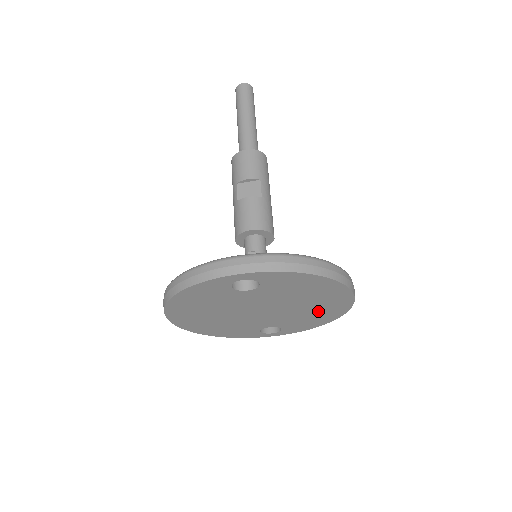
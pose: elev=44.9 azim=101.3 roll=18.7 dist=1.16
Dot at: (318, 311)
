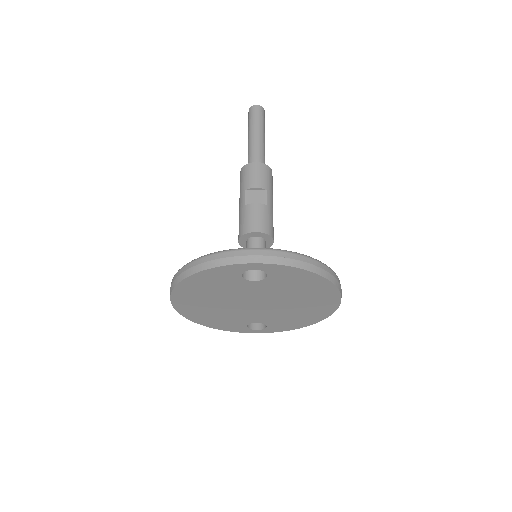
Dot at: (305, 312)
